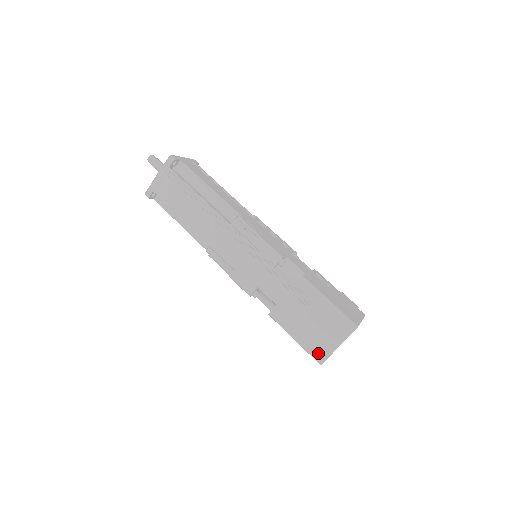
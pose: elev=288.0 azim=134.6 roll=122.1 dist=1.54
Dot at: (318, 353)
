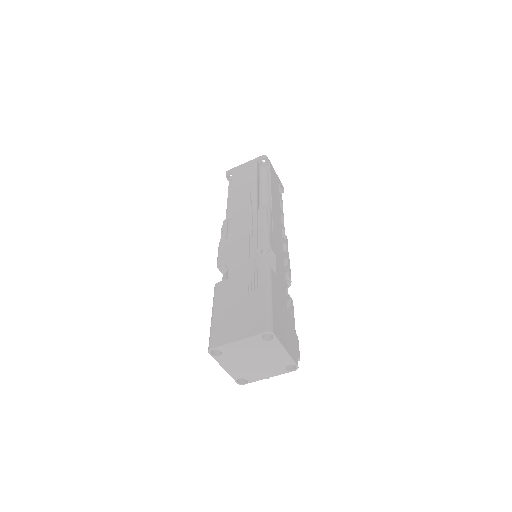
Dot at: (217, 337)
